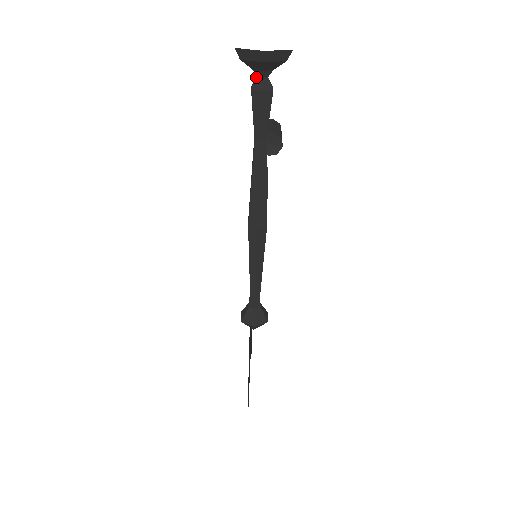
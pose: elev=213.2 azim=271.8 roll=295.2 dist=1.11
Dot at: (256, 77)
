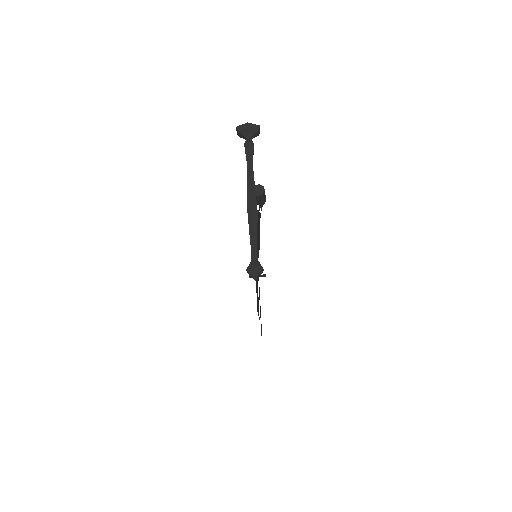
Dot at: (246, 141)
